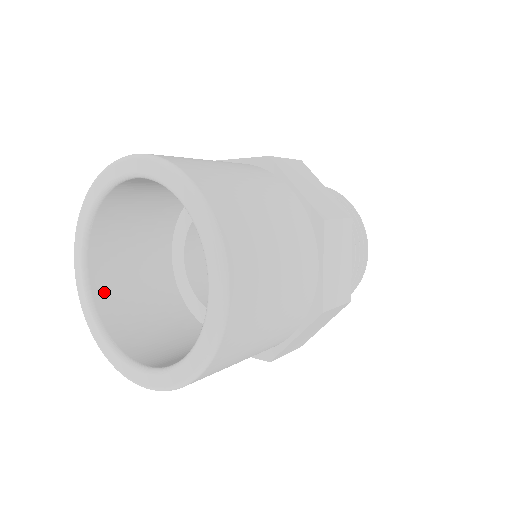
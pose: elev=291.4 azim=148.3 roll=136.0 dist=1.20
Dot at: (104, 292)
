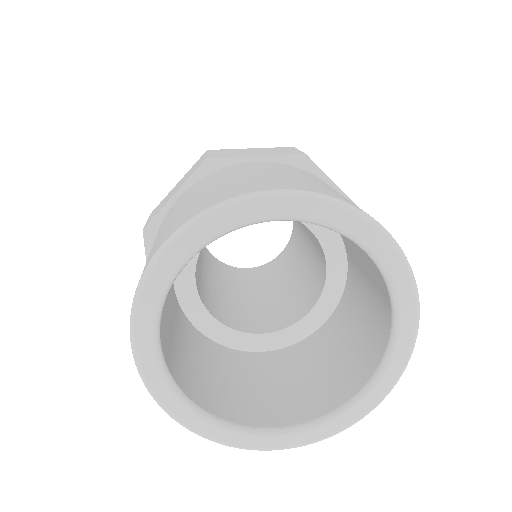
Dot at: (172, 364)
